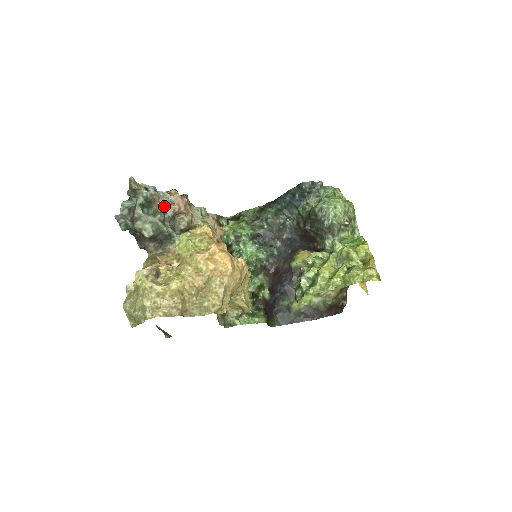
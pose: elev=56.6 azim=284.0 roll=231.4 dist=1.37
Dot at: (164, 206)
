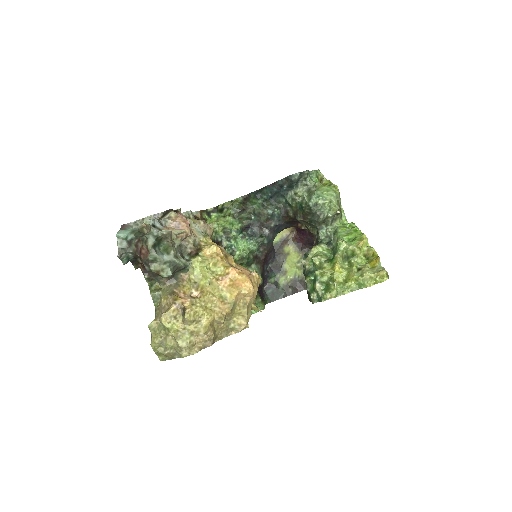
Dot at: occluded
